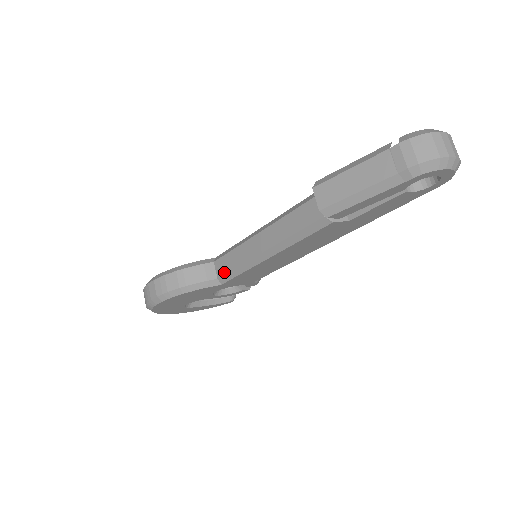
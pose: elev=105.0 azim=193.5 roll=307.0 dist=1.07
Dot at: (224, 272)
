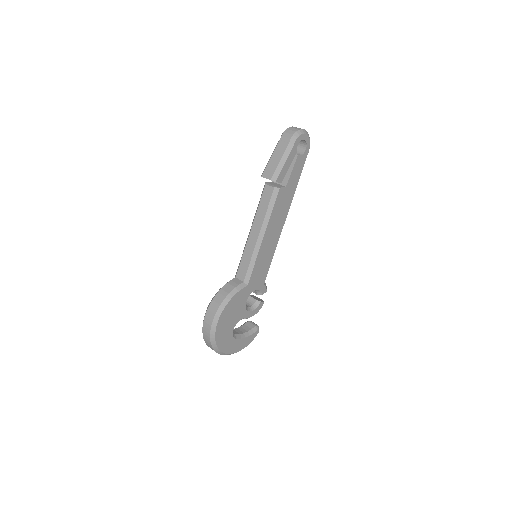
Dot at: (245, 273)
